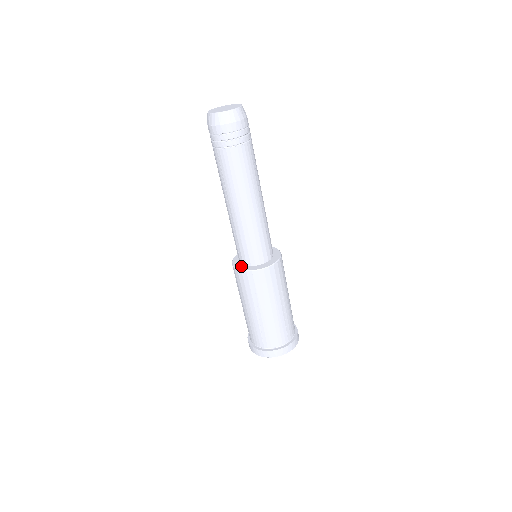
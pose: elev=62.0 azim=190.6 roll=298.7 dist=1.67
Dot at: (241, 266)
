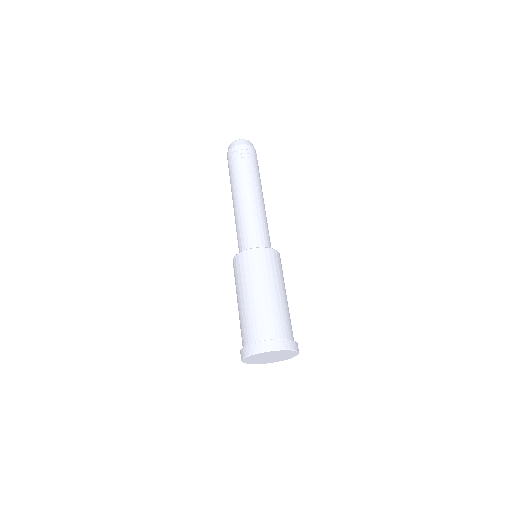
Dot at: occluded
